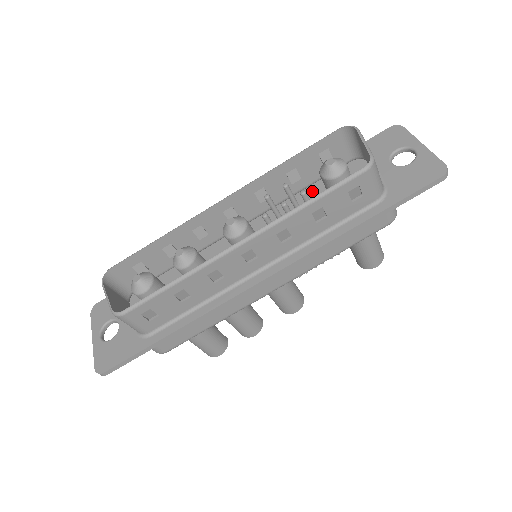
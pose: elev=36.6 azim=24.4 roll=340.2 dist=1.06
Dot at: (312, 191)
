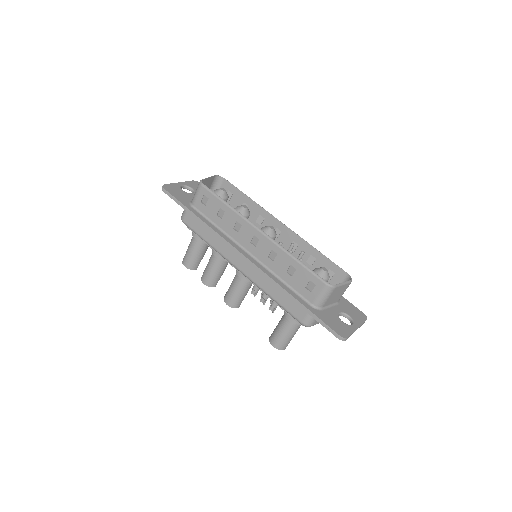
Dot at: occluded
